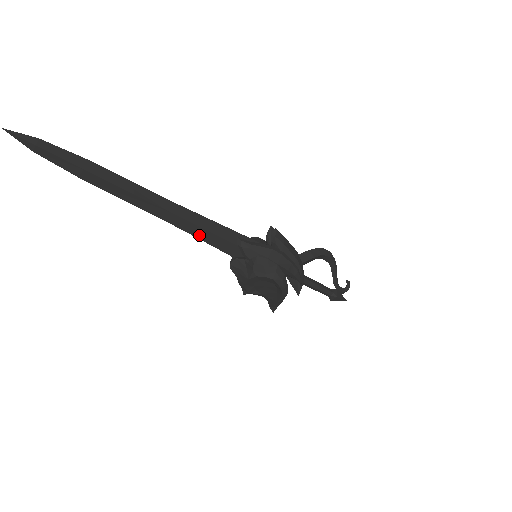
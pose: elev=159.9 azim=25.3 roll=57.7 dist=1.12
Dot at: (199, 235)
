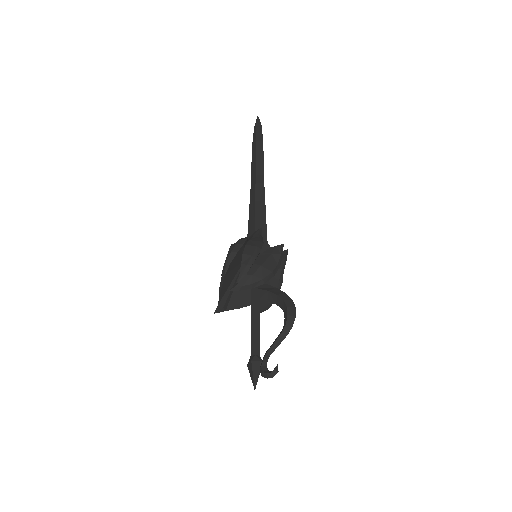
Dot at: (251, 210)
